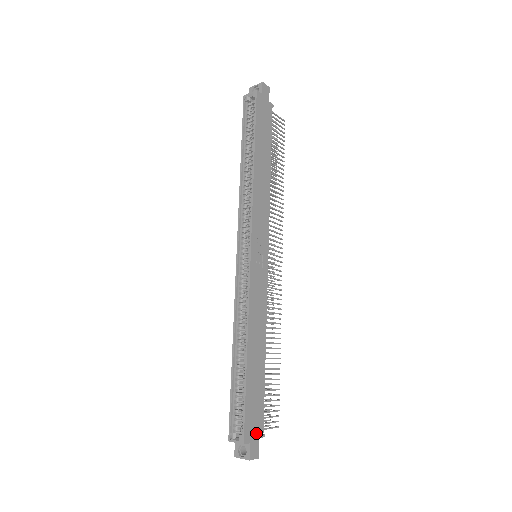
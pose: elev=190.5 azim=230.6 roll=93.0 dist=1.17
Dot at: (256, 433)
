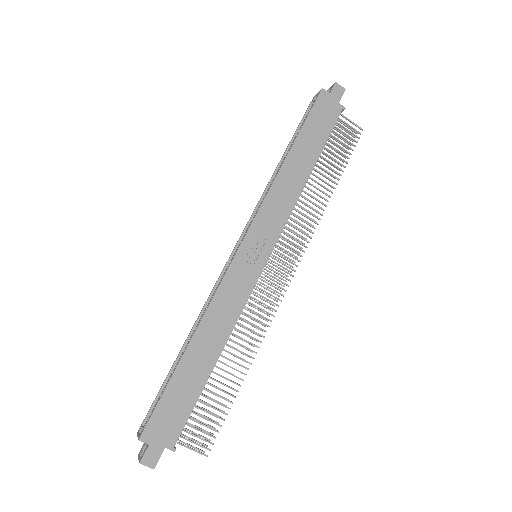
Dot at: (163, 439)
